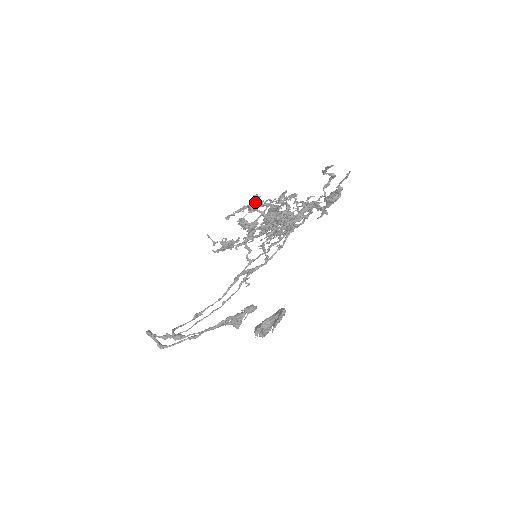
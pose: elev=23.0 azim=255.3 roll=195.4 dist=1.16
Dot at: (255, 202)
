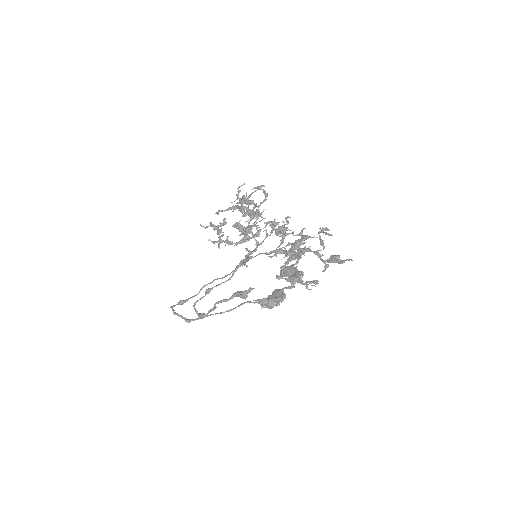
Dot at: (245, 208)
